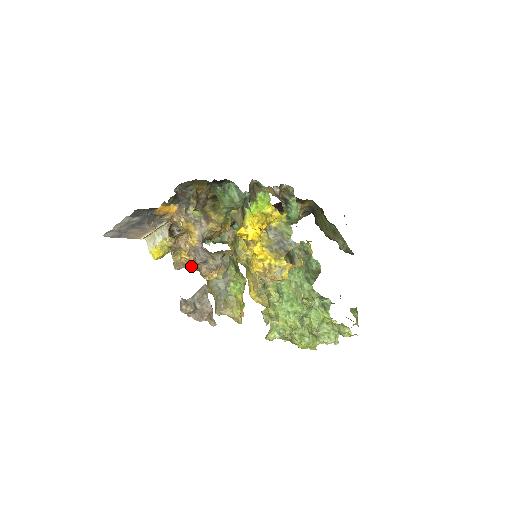
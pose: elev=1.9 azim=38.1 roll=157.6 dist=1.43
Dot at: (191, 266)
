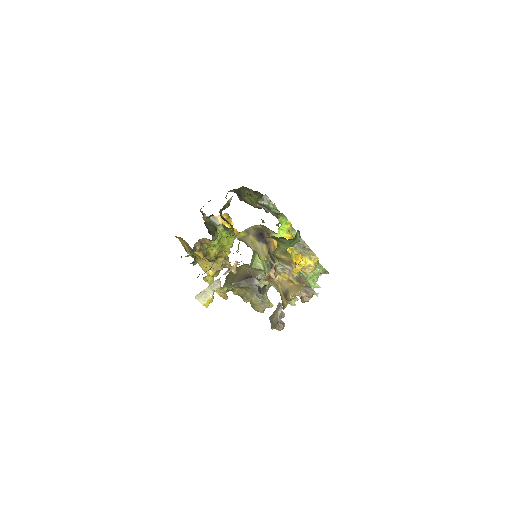
Dot at: (290, 300)
